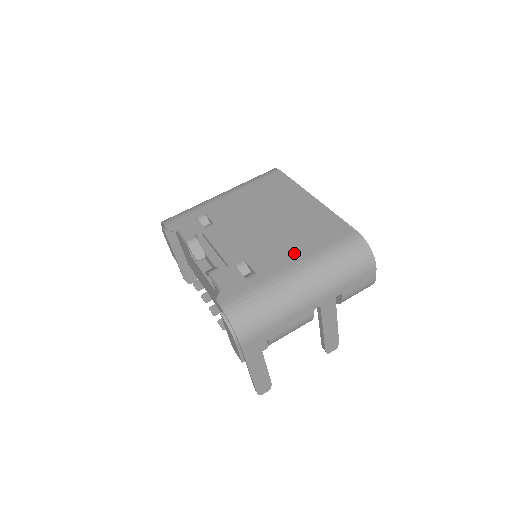
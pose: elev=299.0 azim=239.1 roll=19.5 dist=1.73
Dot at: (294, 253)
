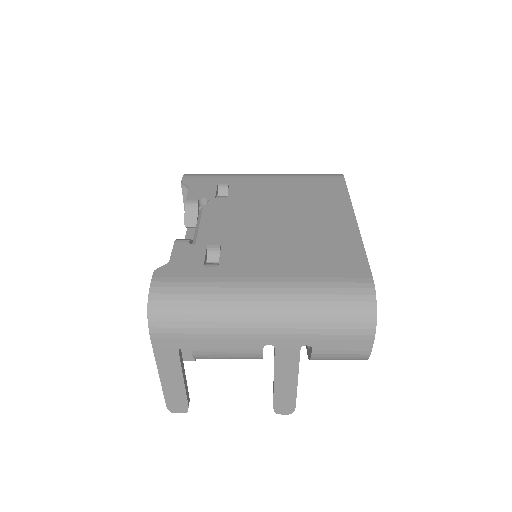
Dot at: (278, 265)
